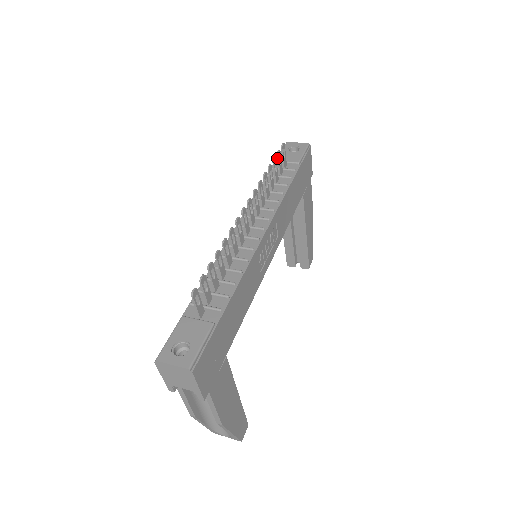
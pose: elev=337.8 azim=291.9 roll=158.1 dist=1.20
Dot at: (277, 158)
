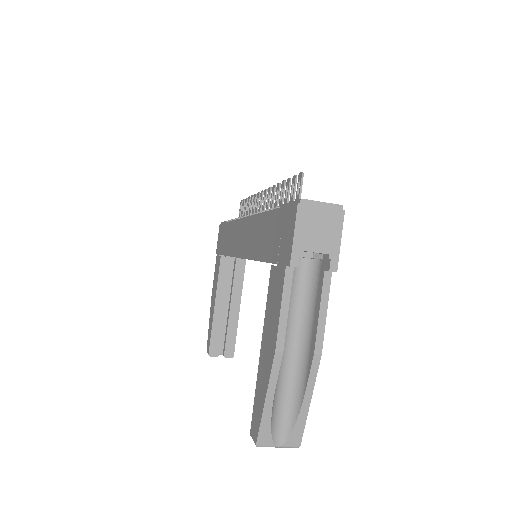
Dot at: (243, 204)
